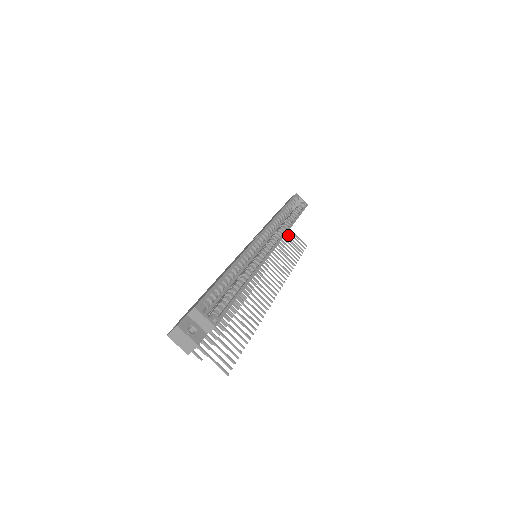
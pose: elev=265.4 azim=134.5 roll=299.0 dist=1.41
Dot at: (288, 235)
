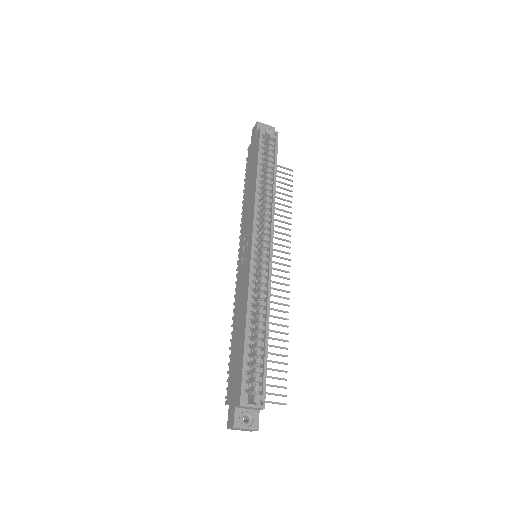
Dot at: occluded
